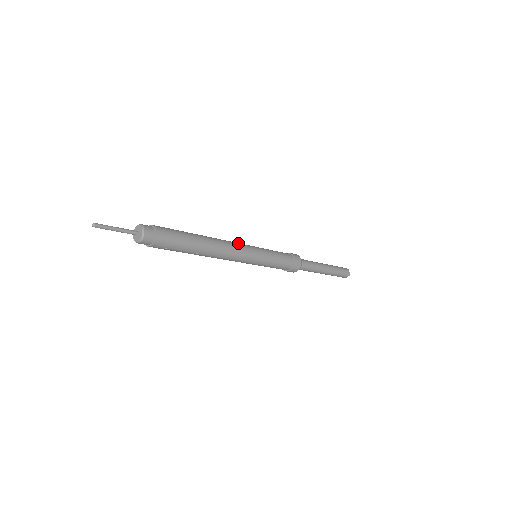
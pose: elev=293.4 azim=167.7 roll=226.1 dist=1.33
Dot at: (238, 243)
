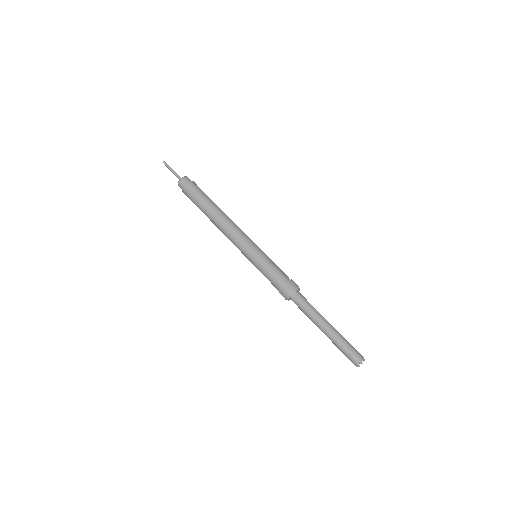
Dot at: (242, 233)
